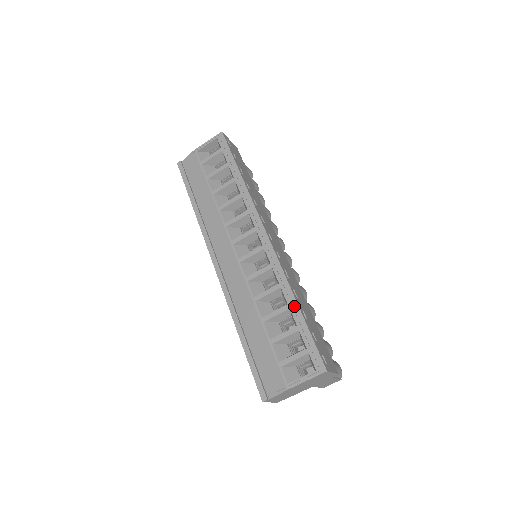
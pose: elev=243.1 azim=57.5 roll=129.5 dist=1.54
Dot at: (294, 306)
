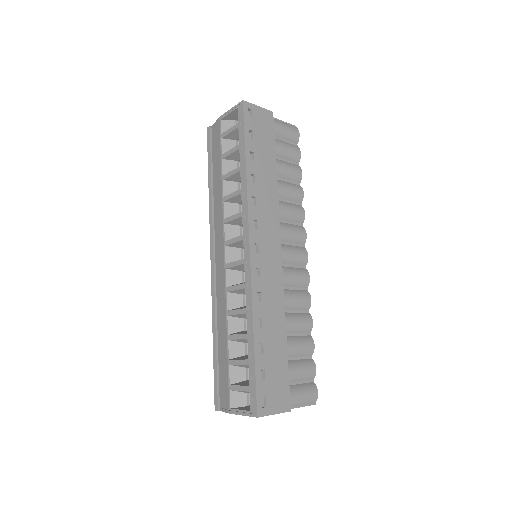
Dot at: (251, 339)
